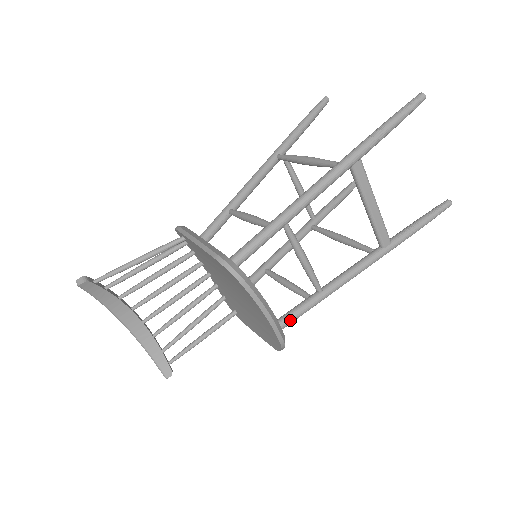
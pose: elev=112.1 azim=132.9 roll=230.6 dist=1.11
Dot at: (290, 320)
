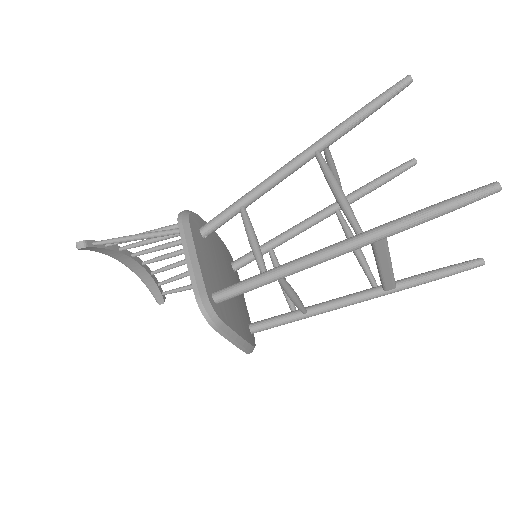
Dot at: (267, 328)
